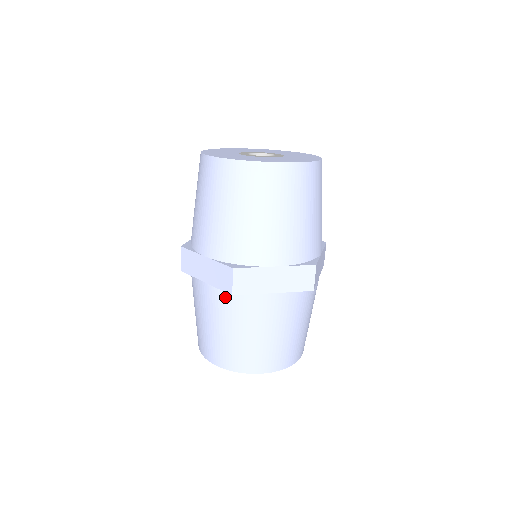
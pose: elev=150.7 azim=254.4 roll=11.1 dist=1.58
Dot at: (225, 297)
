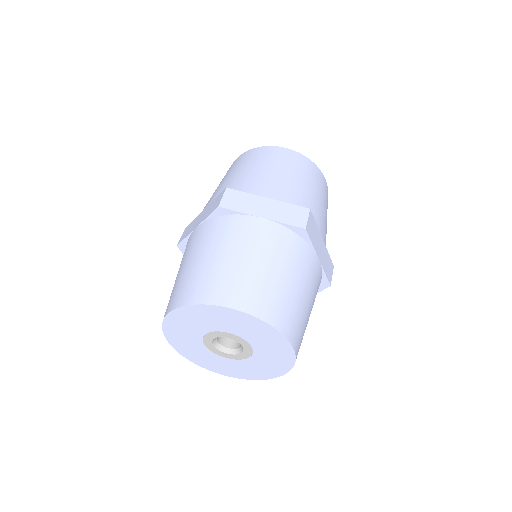
Dot at: (211, 225)
